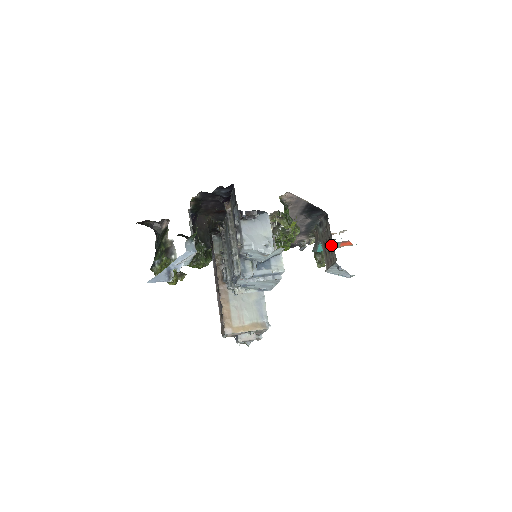
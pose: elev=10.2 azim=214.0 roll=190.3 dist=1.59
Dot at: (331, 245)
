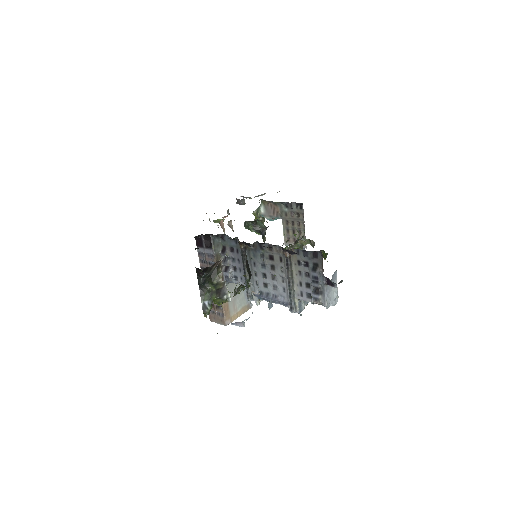
Dot at: (301, 230)
